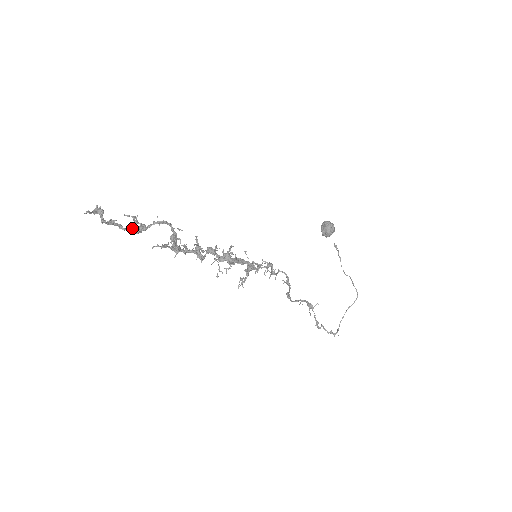
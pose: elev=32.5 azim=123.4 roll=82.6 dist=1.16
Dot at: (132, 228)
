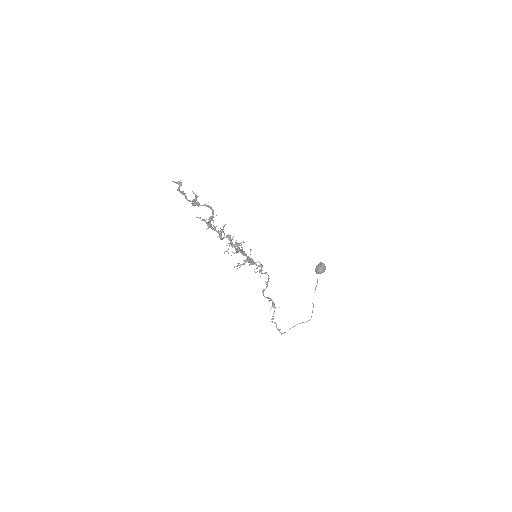
Dot at: (192, 201)
